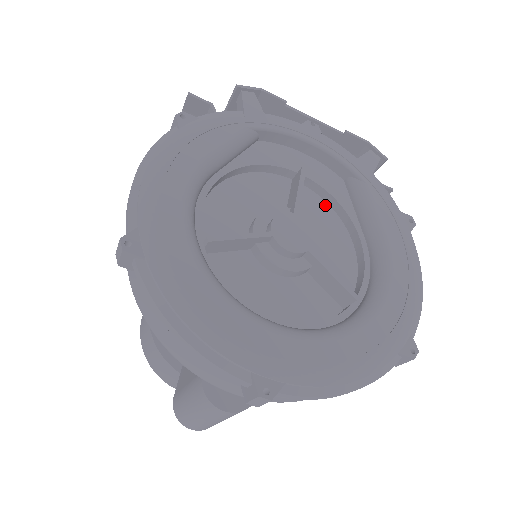
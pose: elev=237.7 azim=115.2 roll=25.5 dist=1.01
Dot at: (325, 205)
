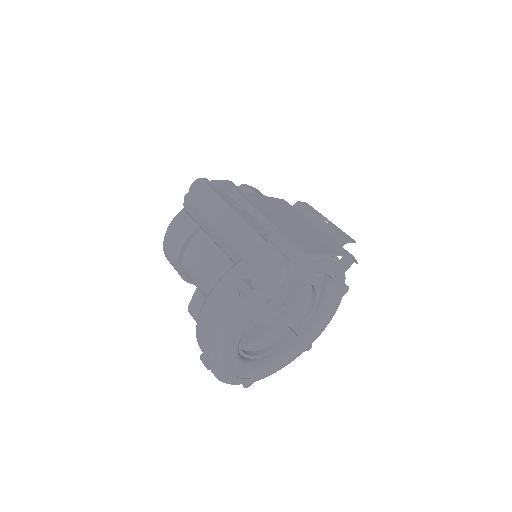
Dot at: (308, 285)
